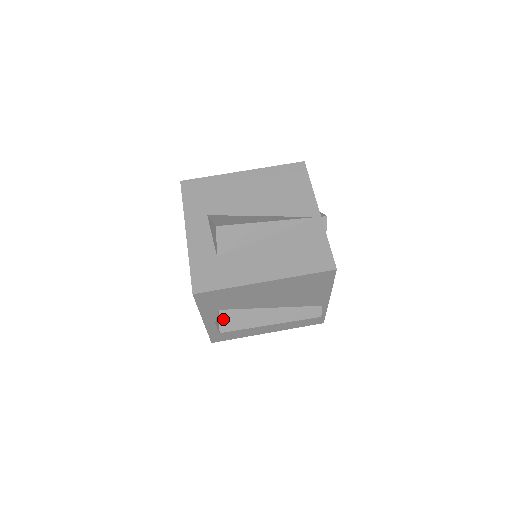
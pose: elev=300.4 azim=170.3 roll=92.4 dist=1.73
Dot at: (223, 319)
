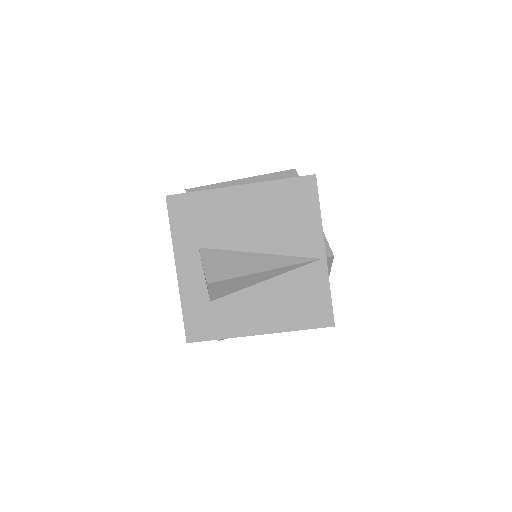
Dot at: occluded
